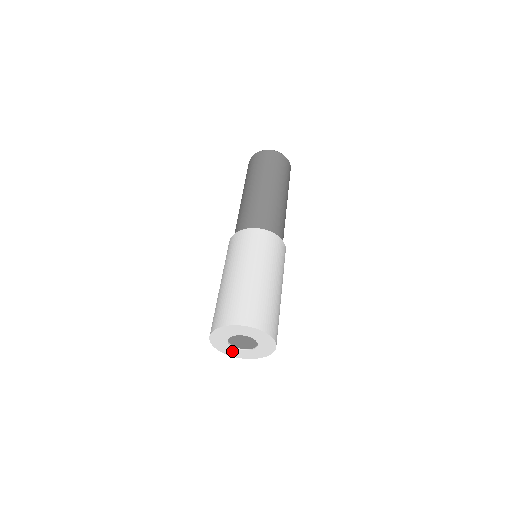
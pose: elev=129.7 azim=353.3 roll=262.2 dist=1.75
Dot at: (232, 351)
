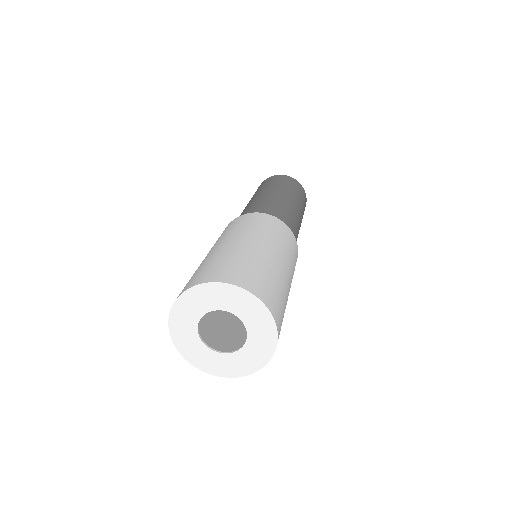
Dot at: (213, 361)
